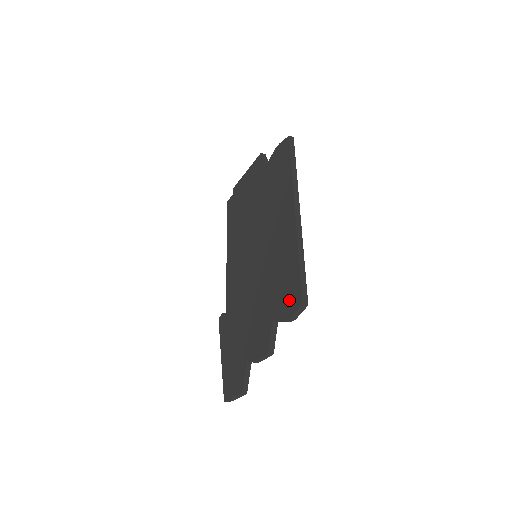
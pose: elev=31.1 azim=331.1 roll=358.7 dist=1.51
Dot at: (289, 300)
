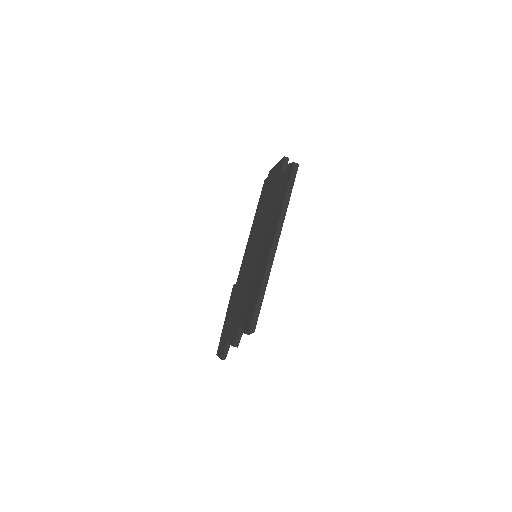
Dot at: (248, 319)
